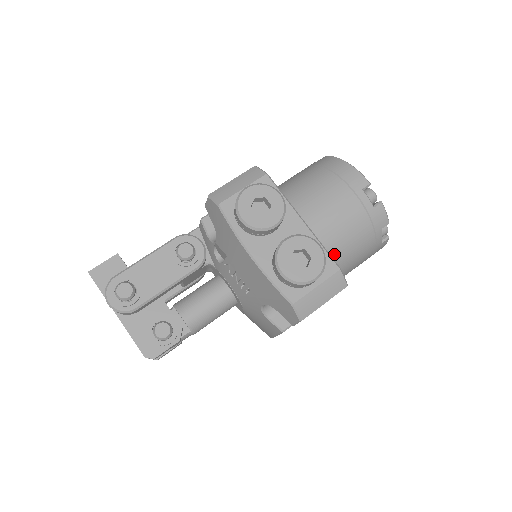
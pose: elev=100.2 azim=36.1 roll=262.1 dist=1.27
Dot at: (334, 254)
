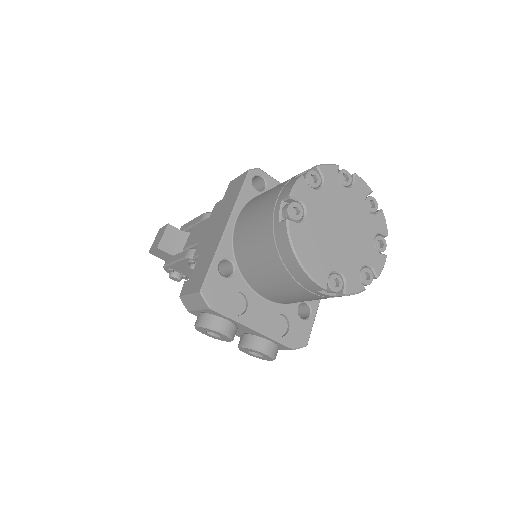
Dot at: occluded
